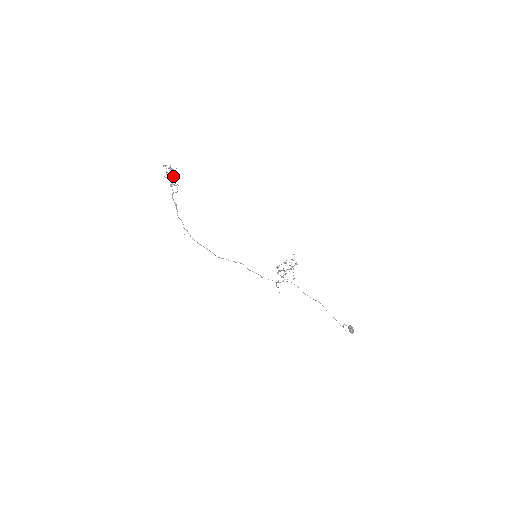
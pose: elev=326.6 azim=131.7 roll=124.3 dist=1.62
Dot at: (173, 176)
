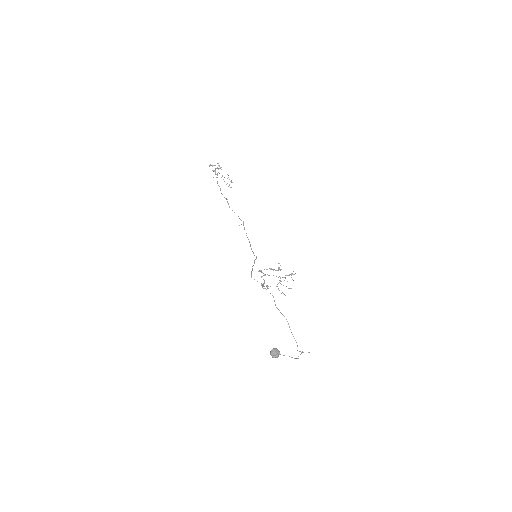
Dot at: occluded
